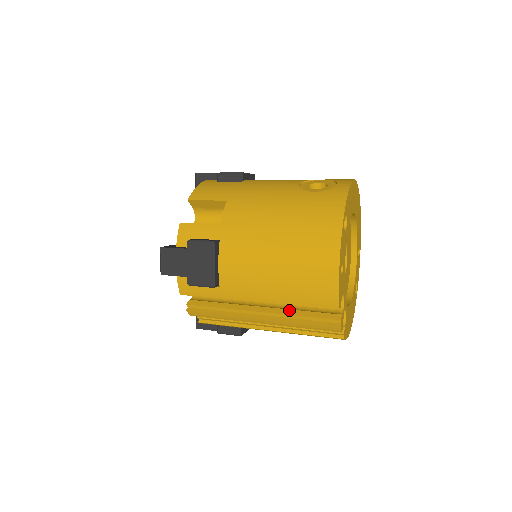
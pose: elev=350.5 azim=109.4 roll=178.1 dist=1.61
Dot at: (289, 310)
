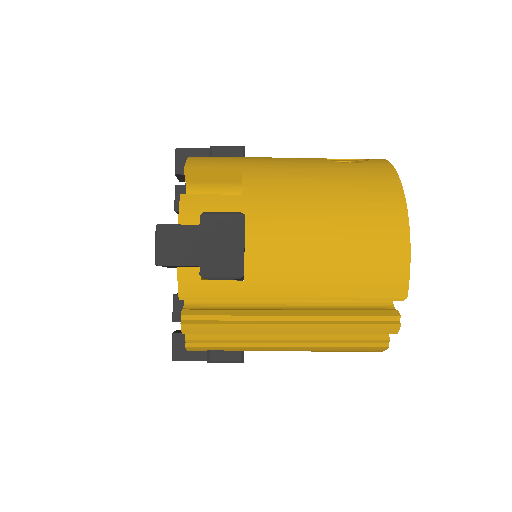
Dot at: (330, 311)
